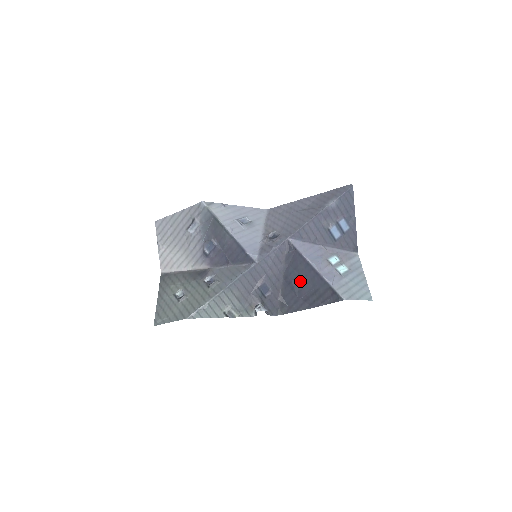
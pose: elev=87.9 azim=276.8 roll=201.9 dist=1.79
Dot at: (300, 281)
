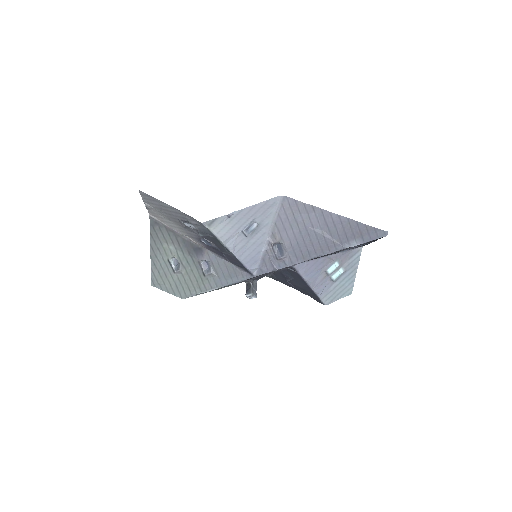
Dot at: (293, 280)
